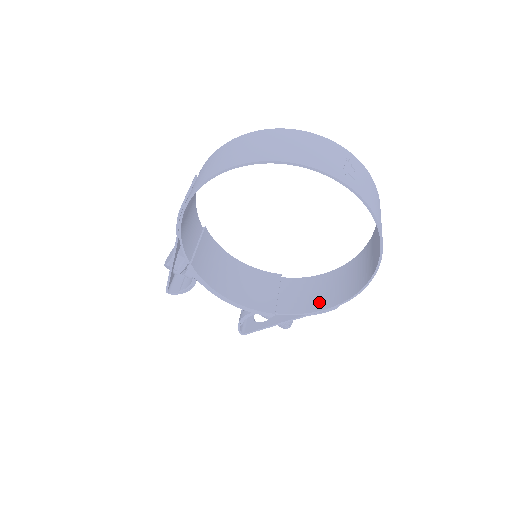
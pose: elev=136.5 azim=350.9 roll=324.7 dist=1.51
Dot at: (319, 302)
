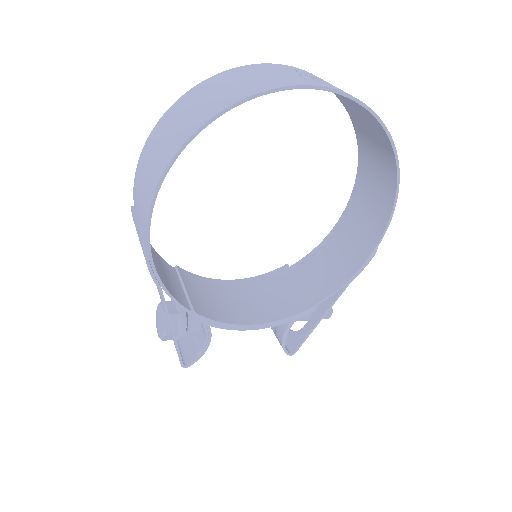
Dot at: (352, 260)
